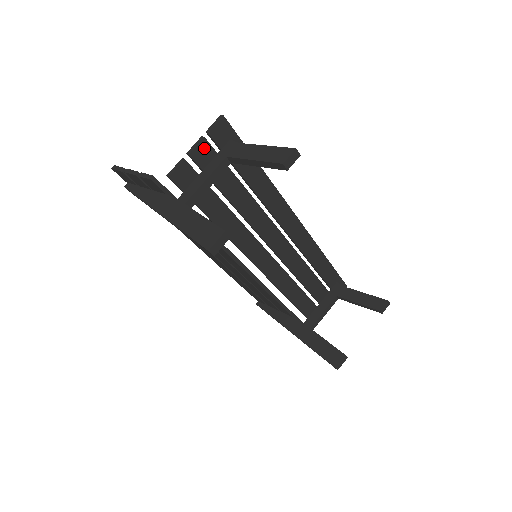
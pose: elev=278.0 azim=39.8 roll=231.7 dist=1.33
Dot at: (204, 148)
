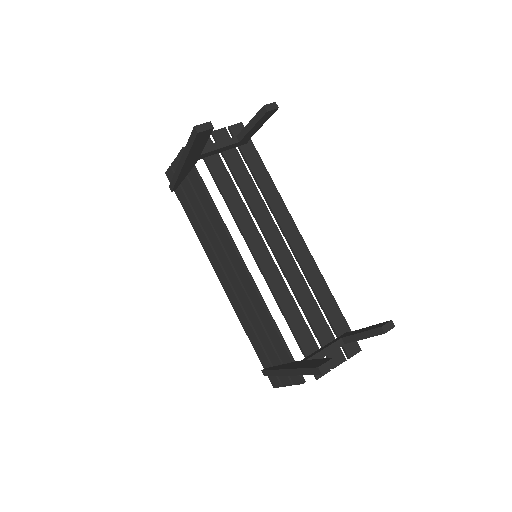
Dot at: (223, 134)
